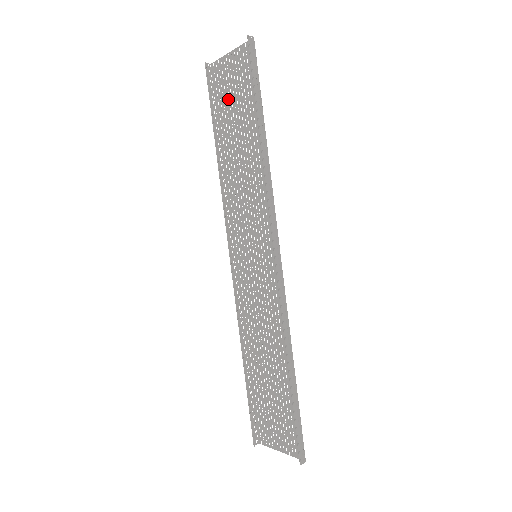
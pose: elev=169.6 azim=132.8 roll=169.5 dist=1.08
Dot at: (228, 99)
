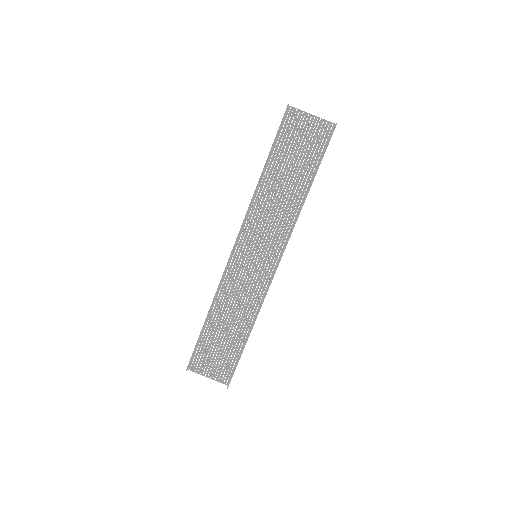
Dot at: (290, 142)
